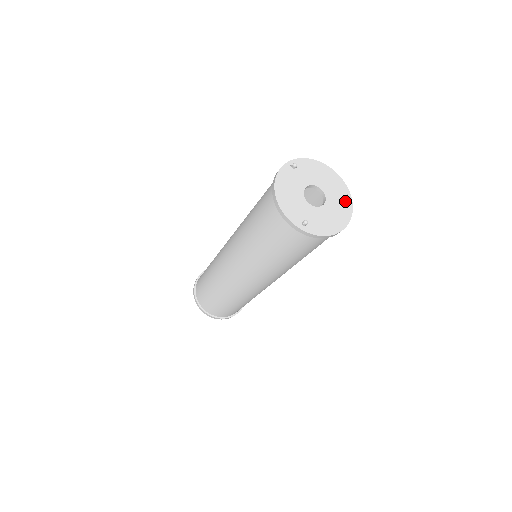
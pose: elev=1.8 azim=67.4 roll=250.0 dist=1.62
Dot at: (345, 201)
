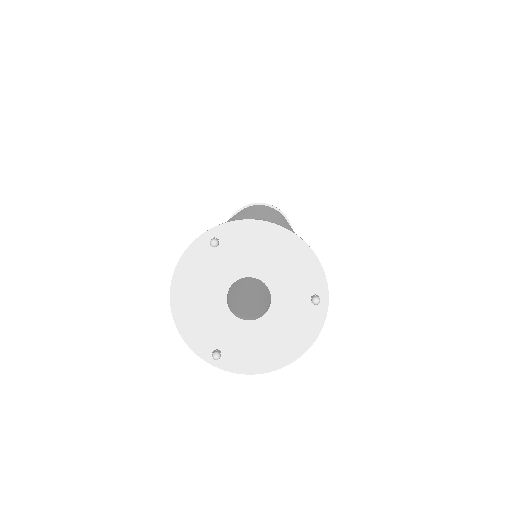
Dot at: (312, 305)
